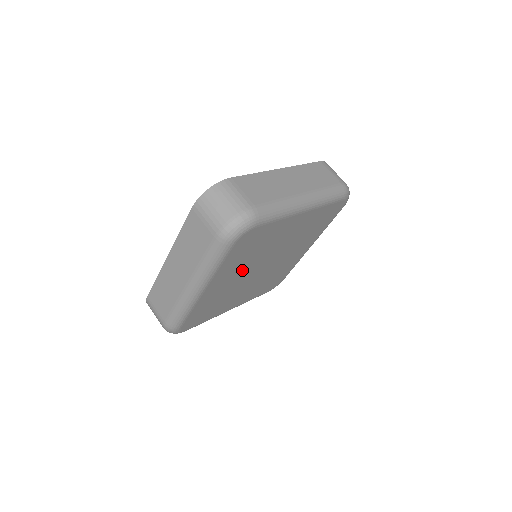
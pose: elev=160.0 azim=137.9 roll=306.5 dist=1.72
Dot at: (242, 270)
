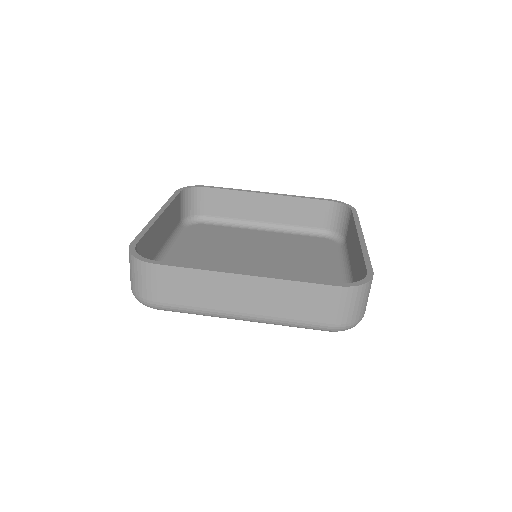
Dot at: occluded
